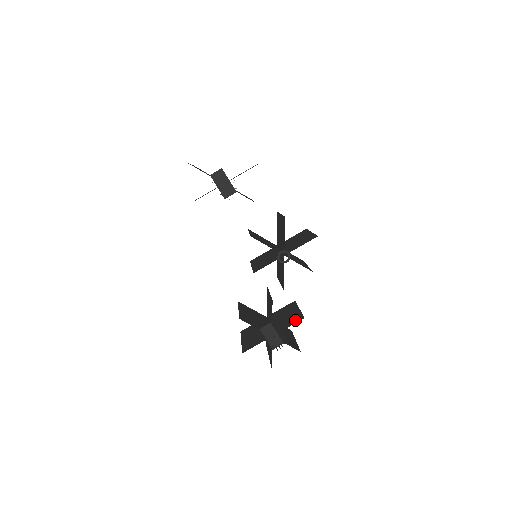
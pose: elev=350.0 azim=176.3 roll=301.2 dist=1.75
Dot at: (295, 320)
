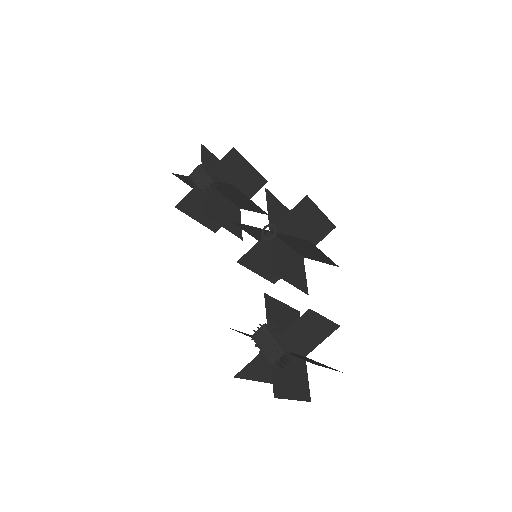
Dot at: (303, 319)
